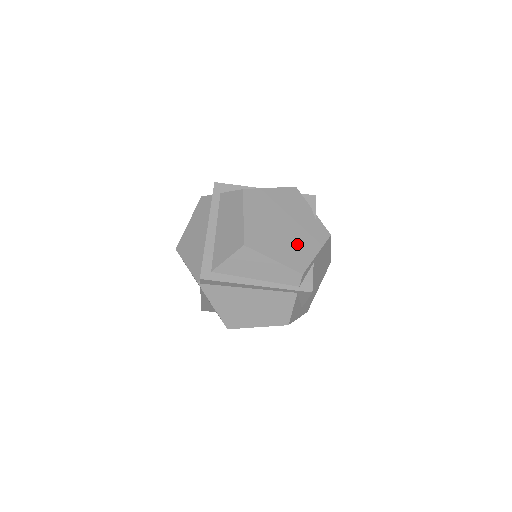
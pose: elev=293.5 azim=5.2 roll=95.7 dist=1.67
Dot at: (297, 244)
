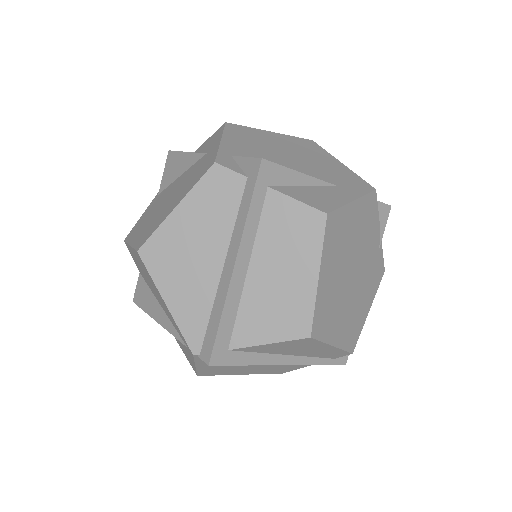
Dot at: (357, 304)
